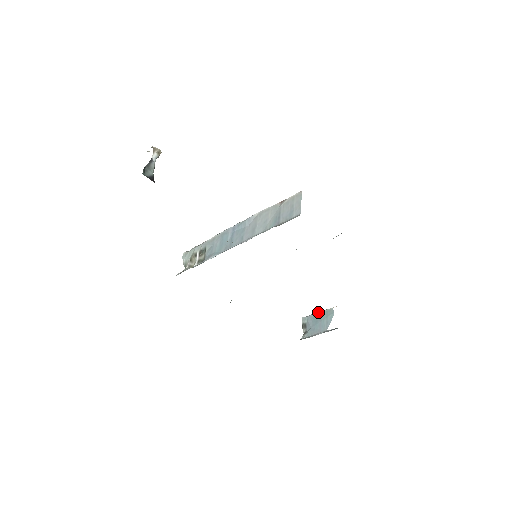
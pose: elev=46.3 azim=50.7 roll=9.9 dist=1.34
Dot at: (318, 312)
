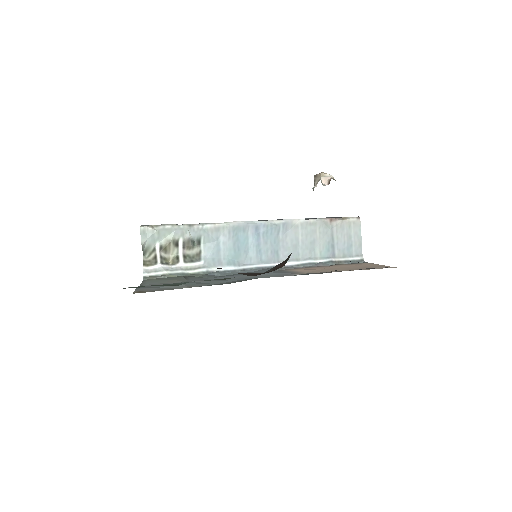
Dot at: occluded
